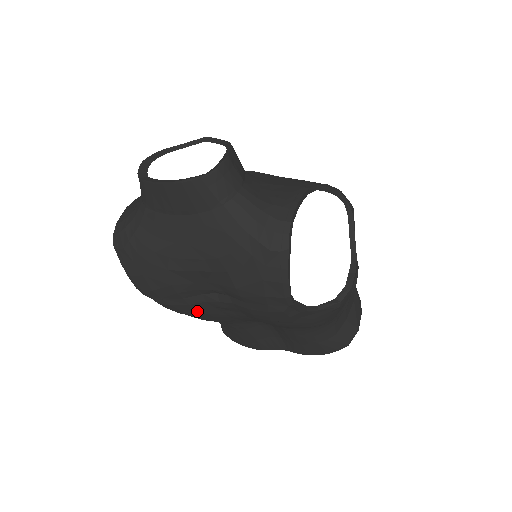
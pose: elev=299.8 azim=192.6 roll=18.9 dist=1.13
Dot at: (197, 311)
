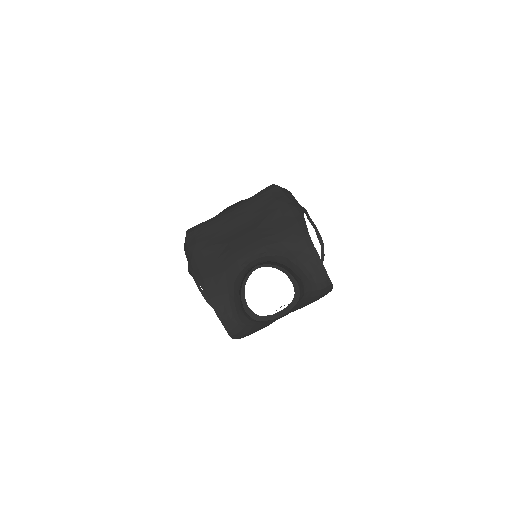
Dot at: occluded
